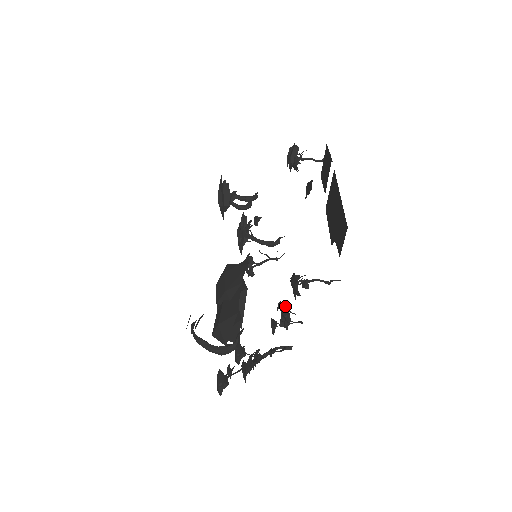
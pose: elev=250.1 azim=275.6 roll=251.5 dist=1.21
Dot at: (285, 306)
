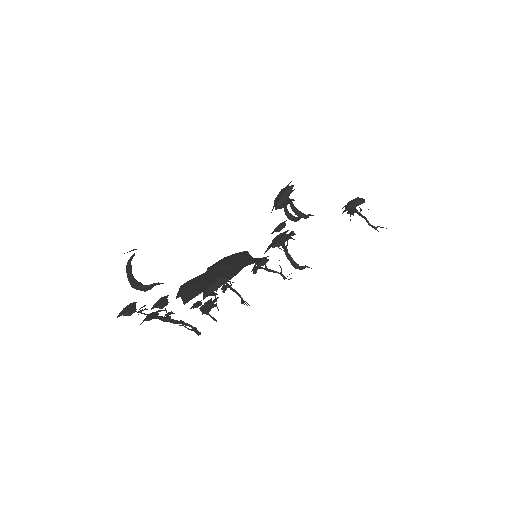
Dot at: (216, 298)
